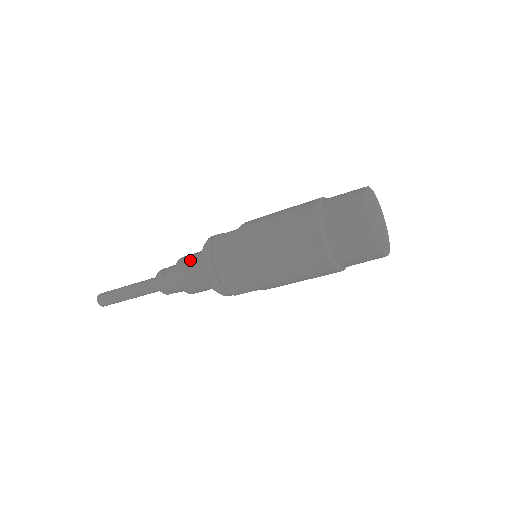
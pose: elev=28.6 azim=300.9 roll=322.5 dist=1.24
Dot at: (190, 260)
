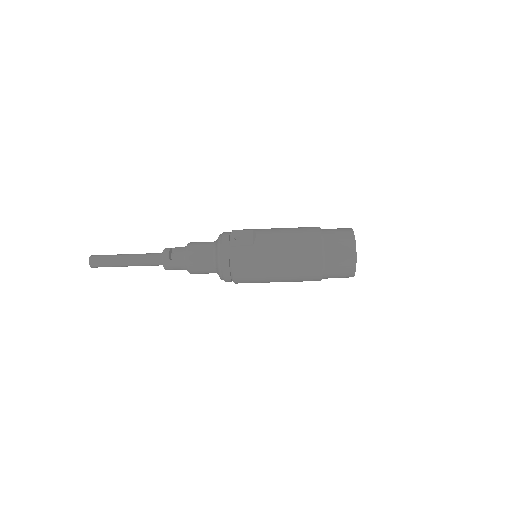
Dot at: (202, 256)
